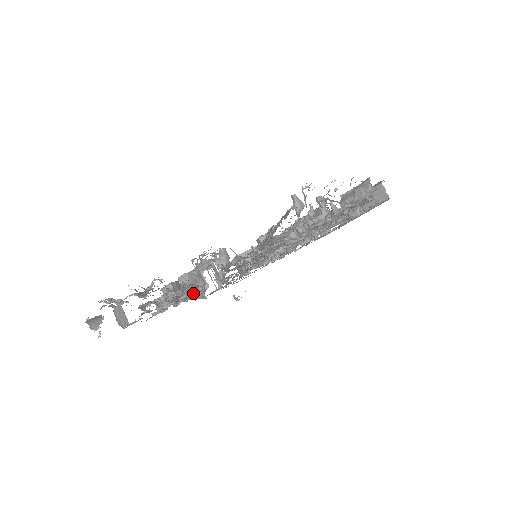
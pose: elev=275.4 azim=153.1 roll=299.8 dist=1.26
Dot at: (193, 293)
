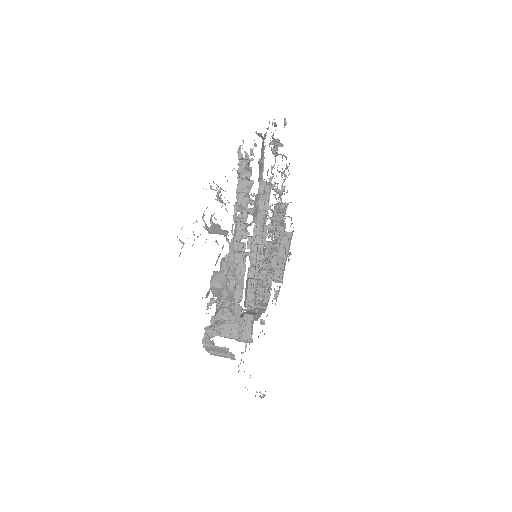
Dot at: (246, 228)
